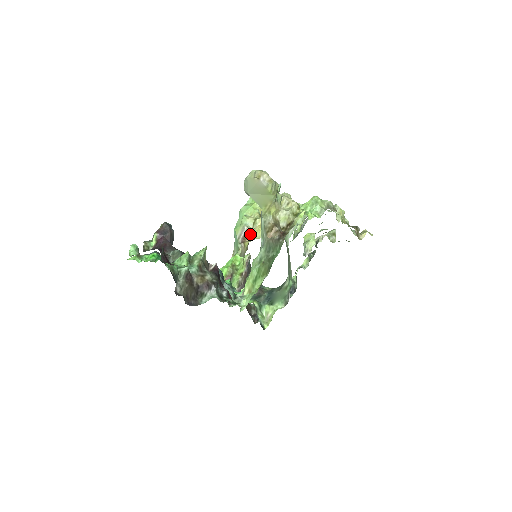
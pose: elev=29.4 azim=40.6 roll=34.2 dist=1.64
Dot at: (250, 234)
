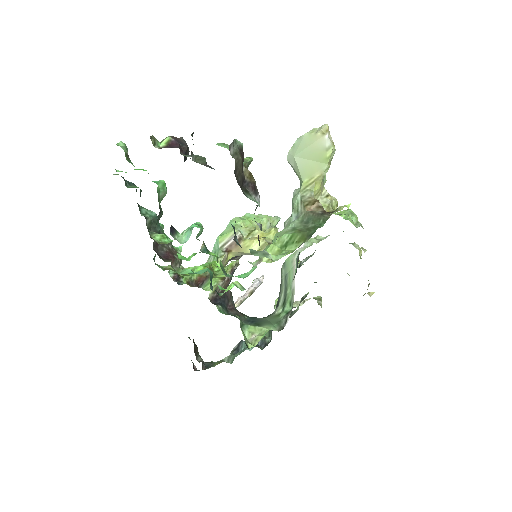
Dot at: (243, 242)
